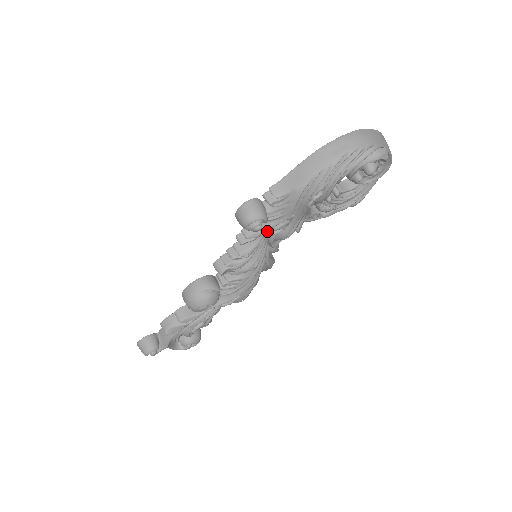
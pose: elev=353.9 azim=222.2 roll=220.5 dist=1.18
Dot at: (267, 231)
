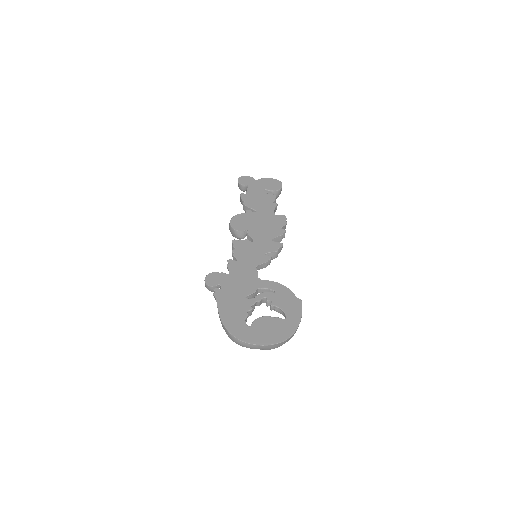
Dot at: occluded
